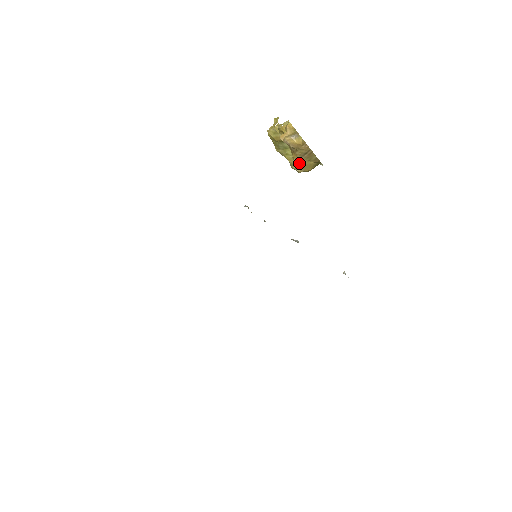
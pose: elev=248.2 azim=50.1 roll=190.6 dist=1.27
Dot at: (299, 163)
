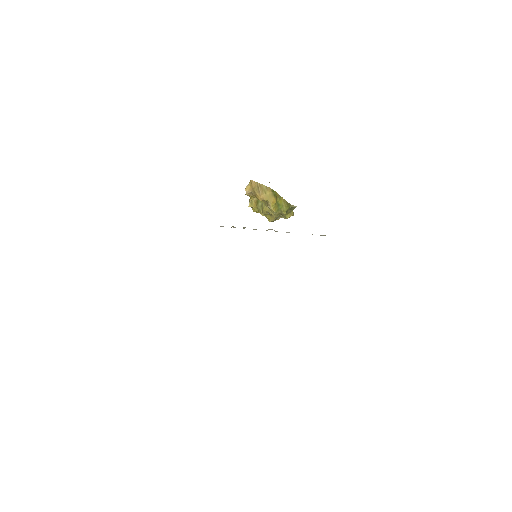
Dot at: (263, 200)
